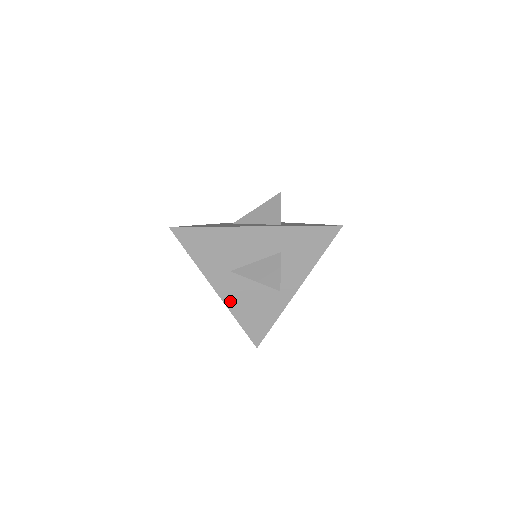
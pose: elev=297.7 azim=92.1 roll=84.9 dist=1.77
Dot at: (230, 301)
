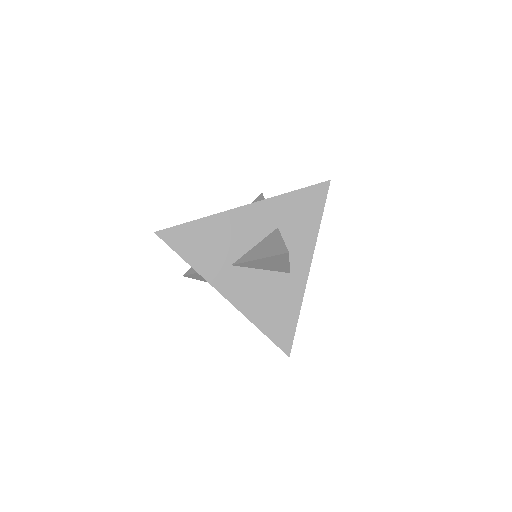
Dot at: (241, 303)
